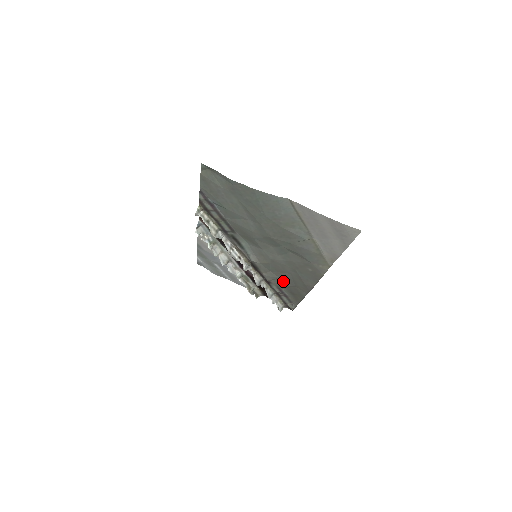
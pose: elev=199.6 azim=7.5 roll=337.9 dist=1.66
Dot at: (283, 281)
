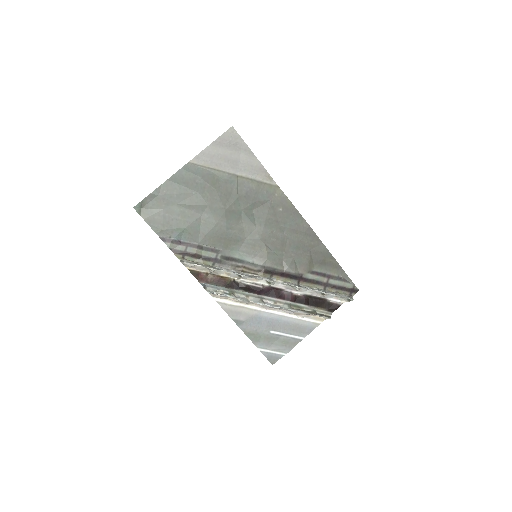
Dot at: (300, 258)
